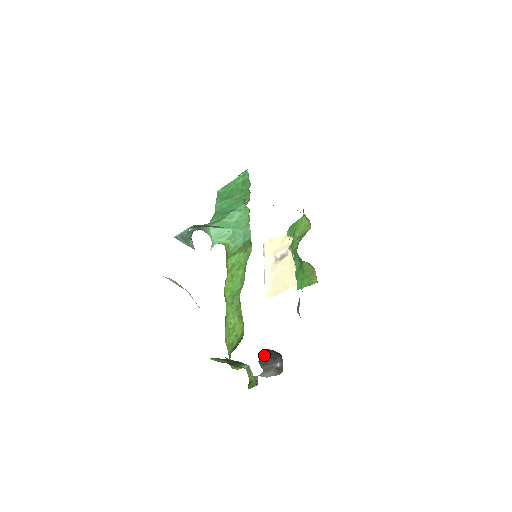
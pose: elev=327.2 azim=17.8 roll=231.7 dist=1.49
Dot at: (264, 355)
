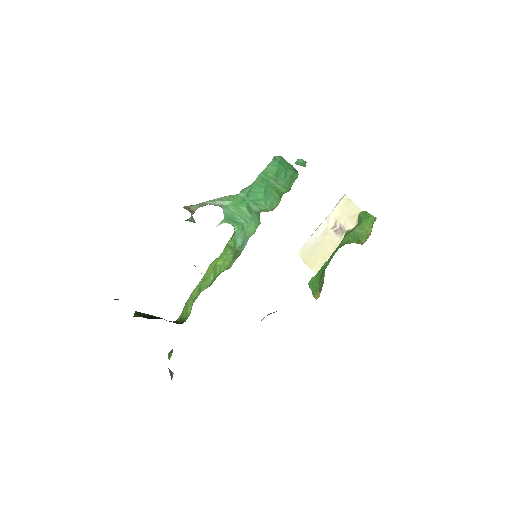
Dot at: occluded
